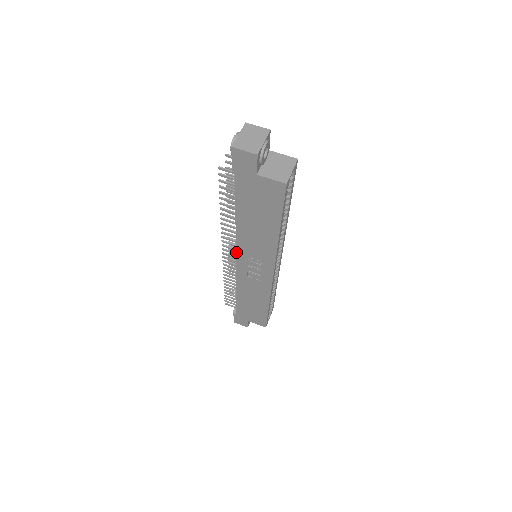
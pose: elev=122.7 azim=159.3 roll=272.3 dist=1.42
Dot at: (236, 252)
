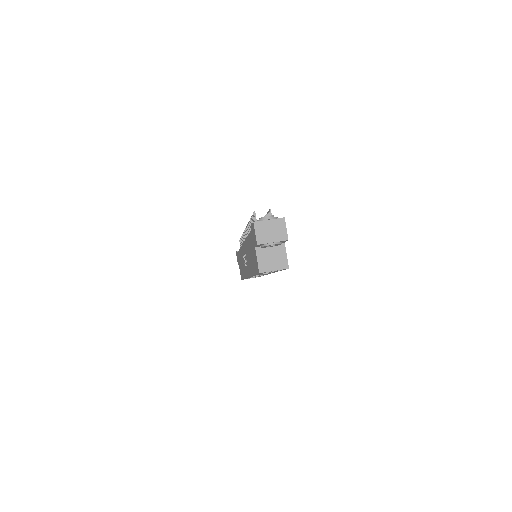
Dot at: occluded
